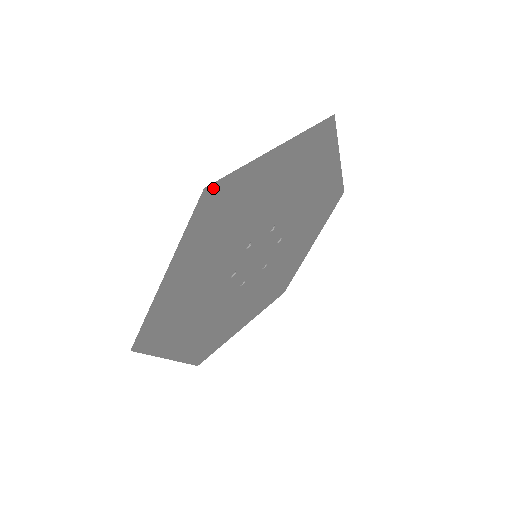
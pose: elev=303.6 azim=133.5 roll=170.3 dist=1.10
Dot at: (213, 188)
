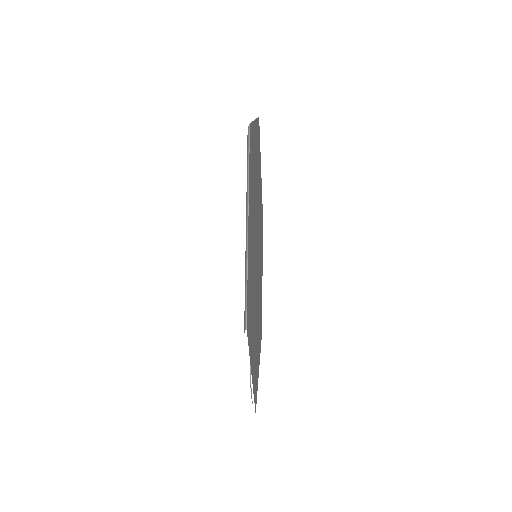
Dot at: (259, 126)
